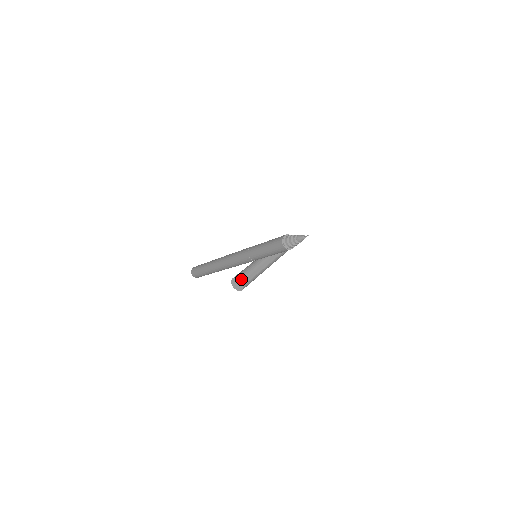
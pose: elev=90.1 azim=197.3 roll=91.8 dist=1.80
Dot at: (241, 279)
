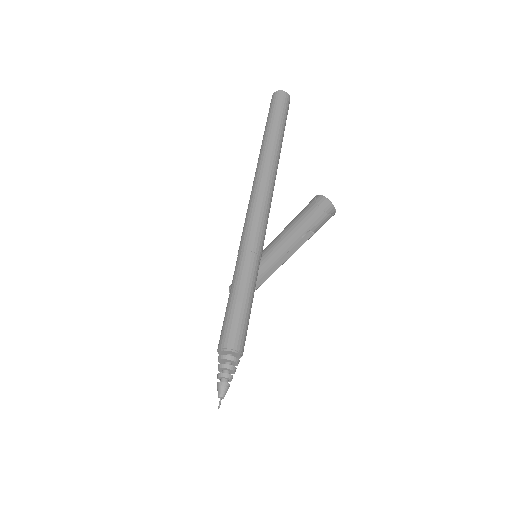
Dot at: occluded
